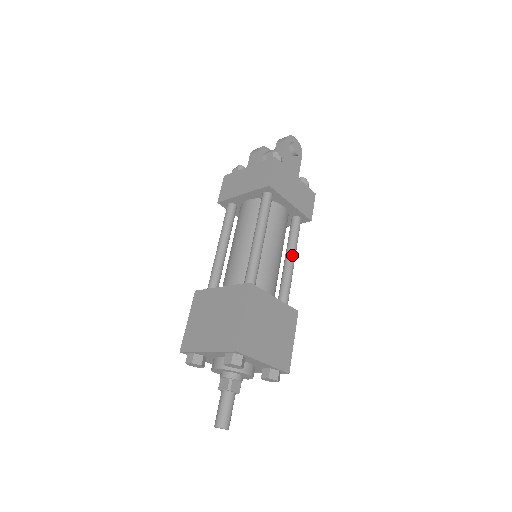
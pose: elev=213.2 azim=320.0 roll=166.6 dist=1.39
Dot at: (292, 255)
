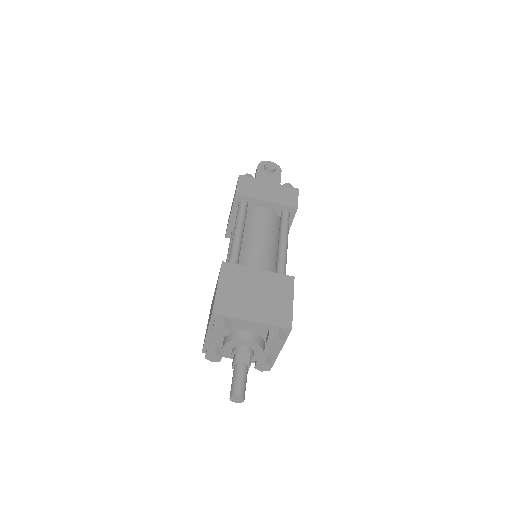
Dot at: (282, 239)
